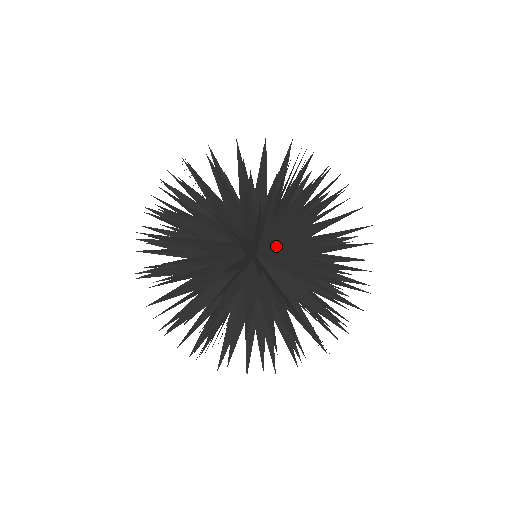
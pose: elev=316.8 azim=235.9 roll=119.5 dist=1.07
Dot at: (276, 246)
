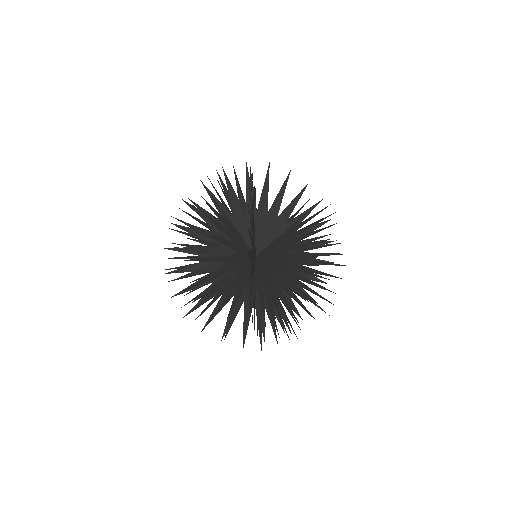
Dot at: occluded
